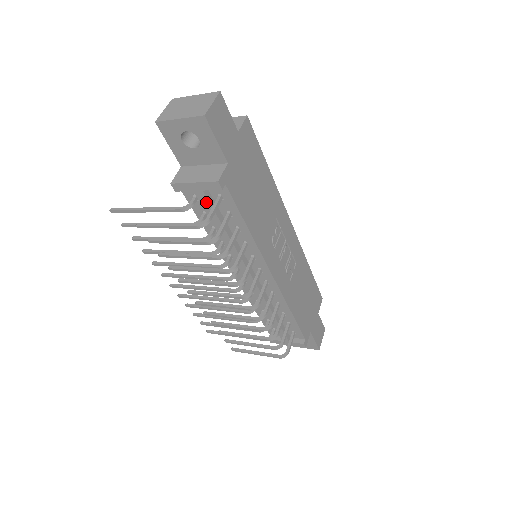
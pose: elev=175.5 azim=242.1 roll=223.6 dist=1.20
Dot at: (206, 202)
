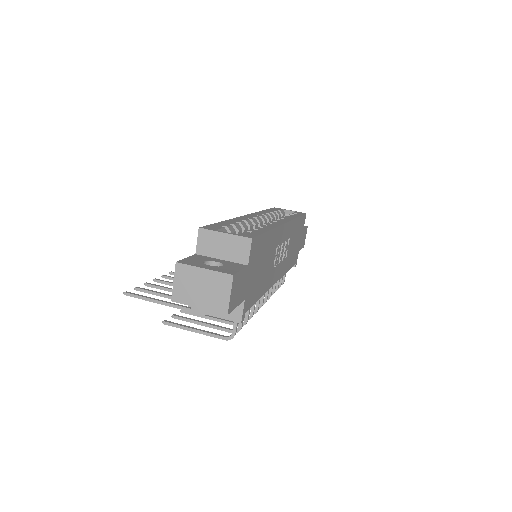
Dot at: occluded
